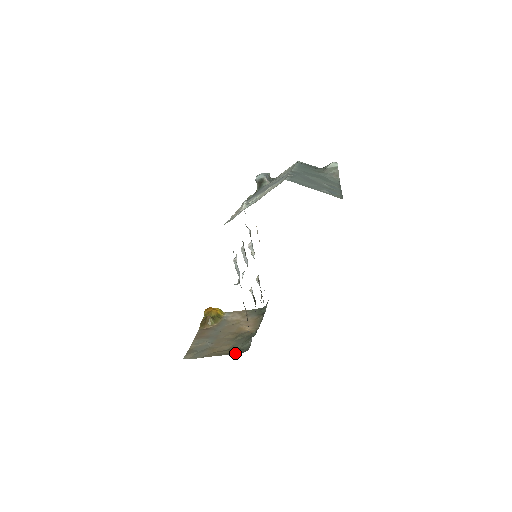
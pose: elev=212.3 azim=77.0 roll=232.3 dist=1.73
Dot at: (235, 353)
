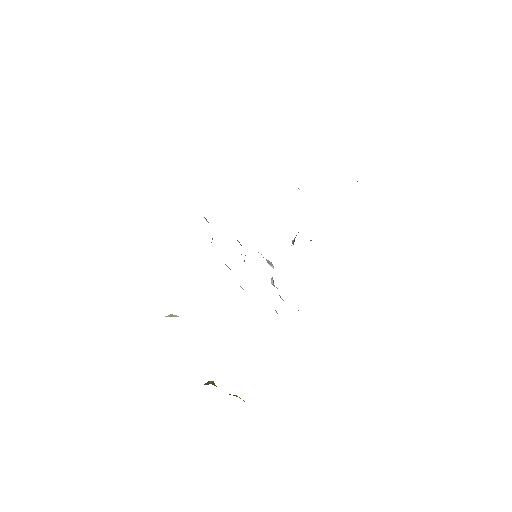
Dot at: occluded
